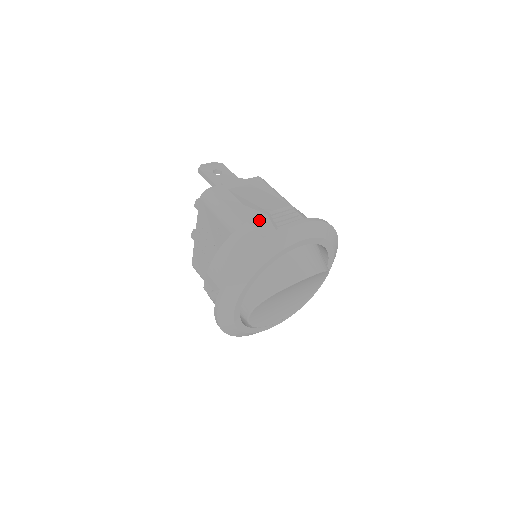
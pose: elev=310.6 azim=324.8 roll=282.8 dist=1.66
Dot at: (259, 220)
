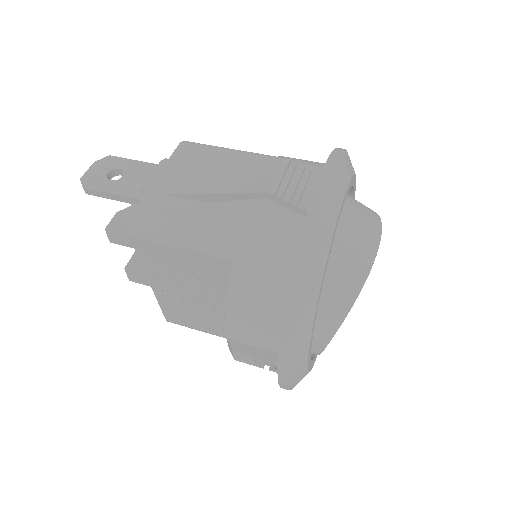
Dot at: (254, 213)
